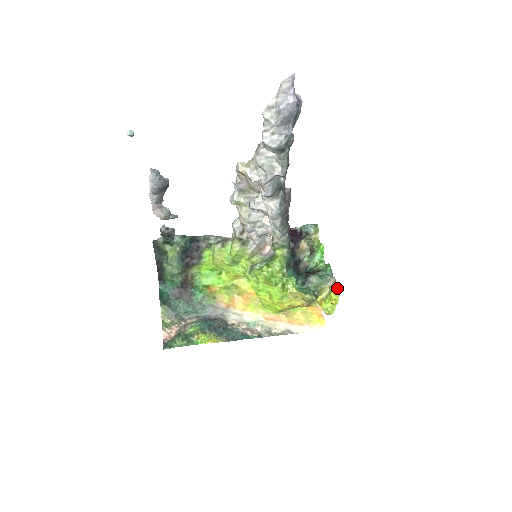
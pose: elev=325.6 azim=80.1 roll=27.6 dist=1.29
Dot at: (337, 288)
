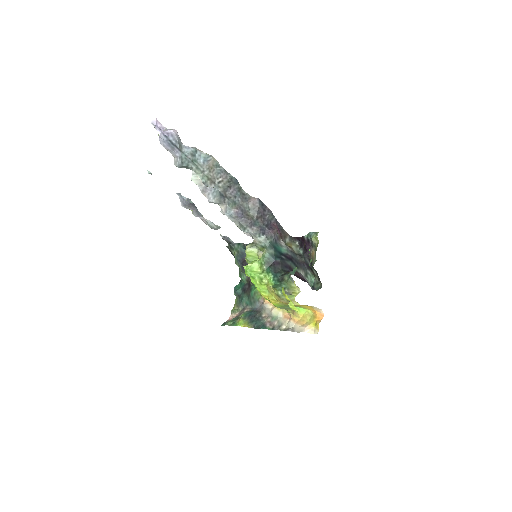
Dot at: occluded
